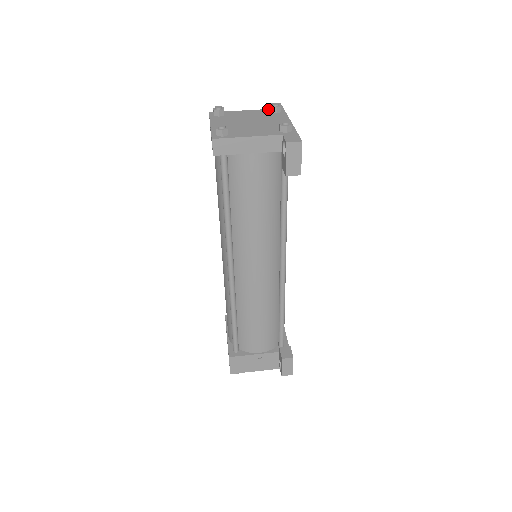
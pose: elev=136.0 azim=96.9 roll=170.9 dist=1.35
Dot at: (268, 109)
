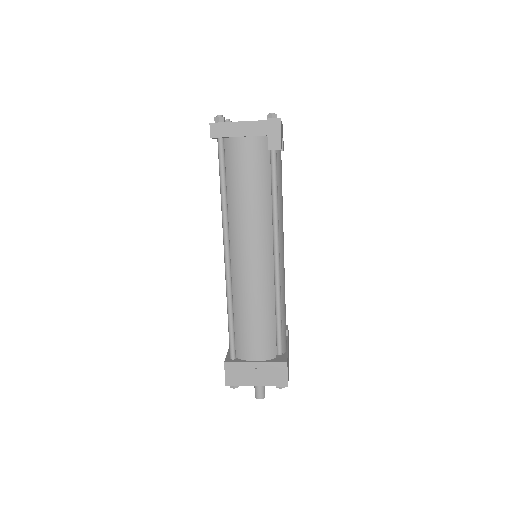
Dot at: occluded
